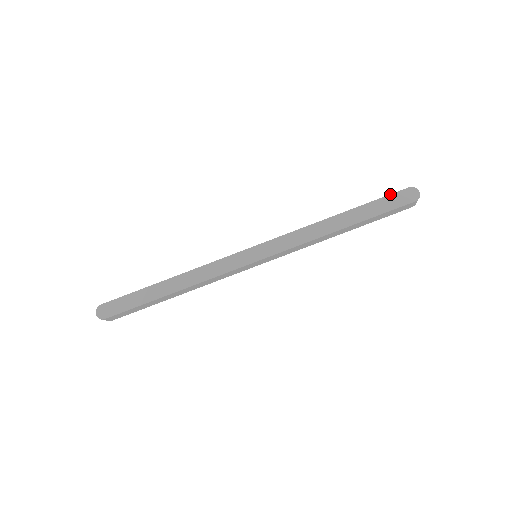
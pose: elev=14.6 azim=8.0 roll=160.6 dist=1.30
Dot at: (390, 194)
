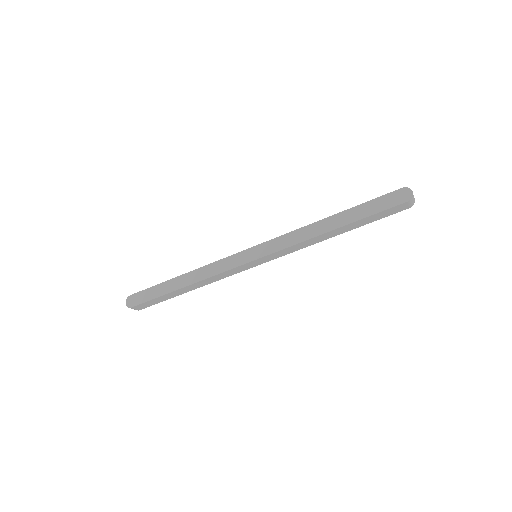
Dot at: (382, 195)
